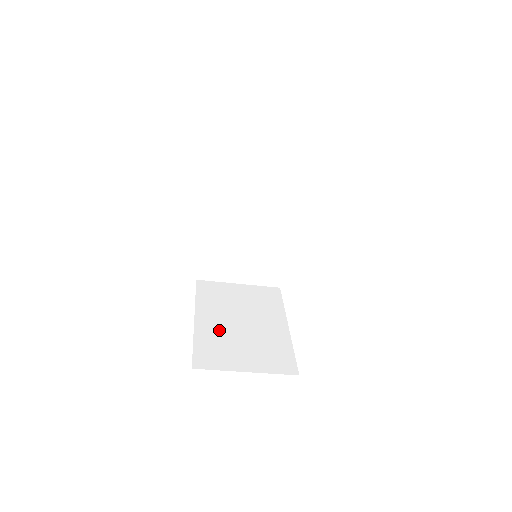
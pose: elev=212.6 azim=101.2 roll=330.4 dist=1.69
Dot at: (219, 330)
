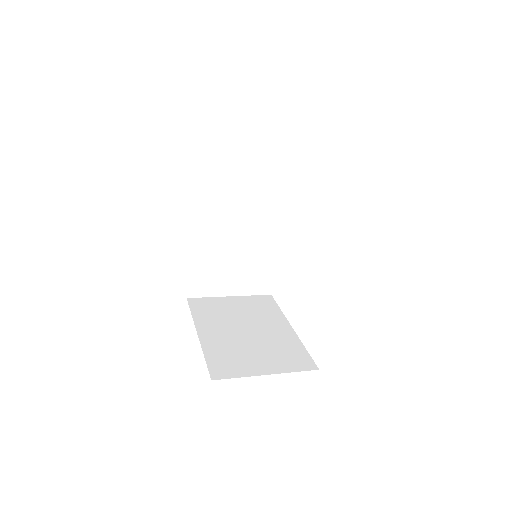
Dot at: (226, 340)
